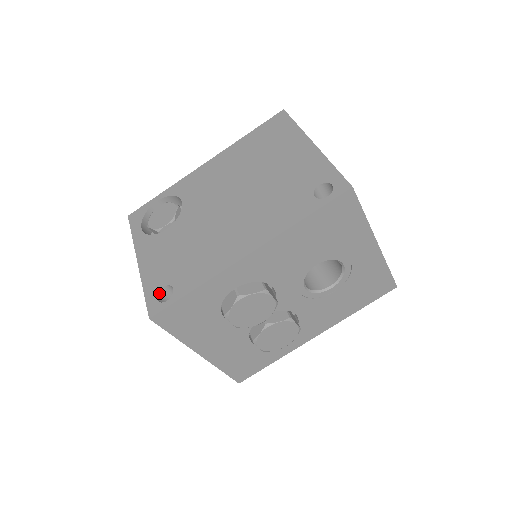
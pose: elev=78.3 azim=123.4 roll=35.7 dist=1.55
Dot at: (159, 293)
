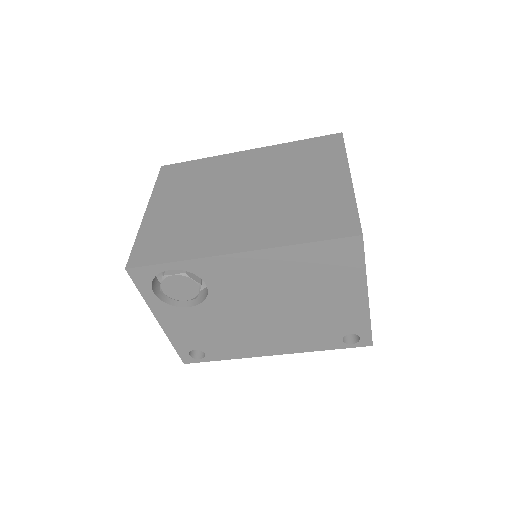
Dot at: occluded
